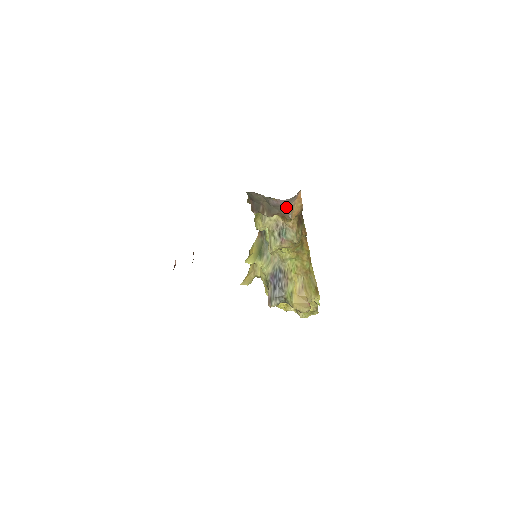
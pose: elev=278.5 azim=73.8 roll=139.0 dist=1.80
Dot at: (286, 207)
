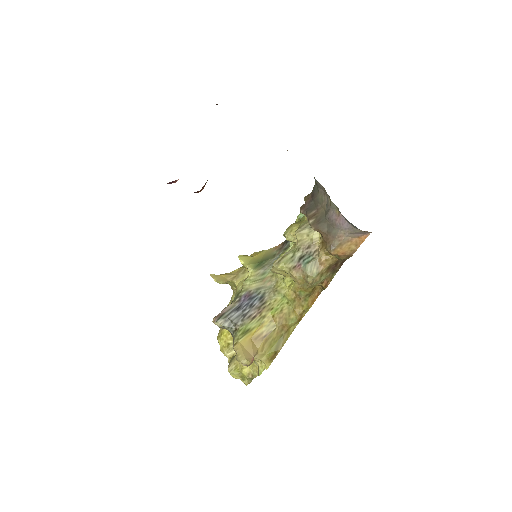
Dot at: (339, 234)
